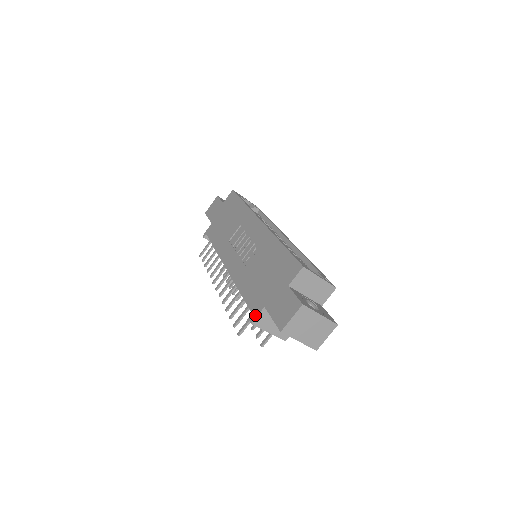
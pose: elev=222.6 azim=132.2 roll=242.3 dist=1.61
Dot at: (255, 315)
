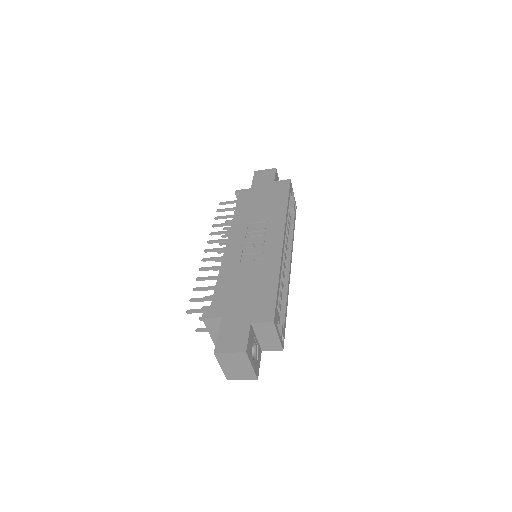
Dot at: (210, 315)
